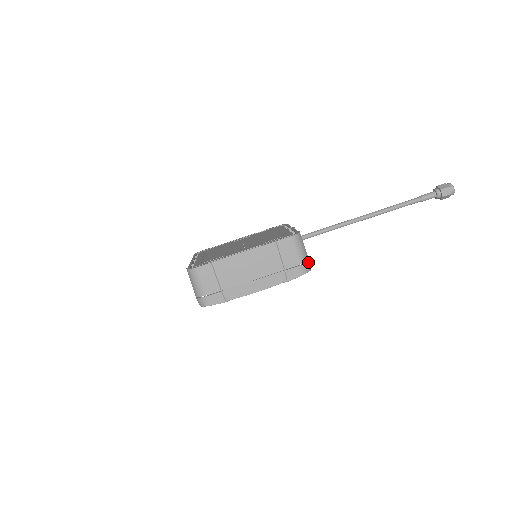
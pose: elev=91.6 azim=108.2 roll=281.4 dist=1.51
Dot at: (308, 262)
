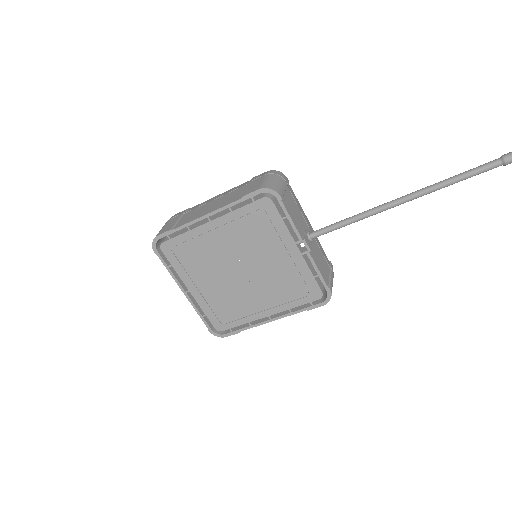
Dot at: (333, 276)
